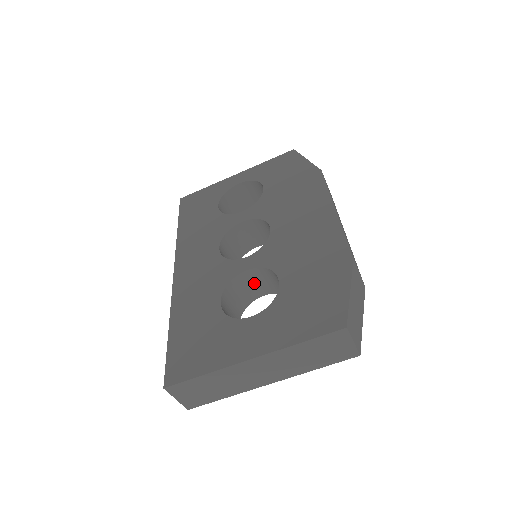
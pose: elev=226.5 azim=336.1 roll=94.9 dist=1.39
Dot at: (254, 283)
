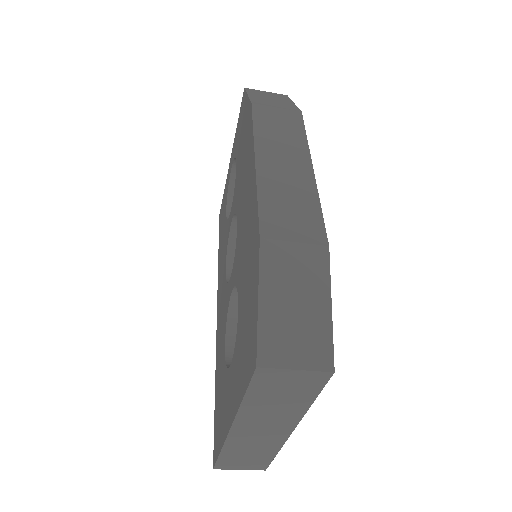
Dot at: occluded
